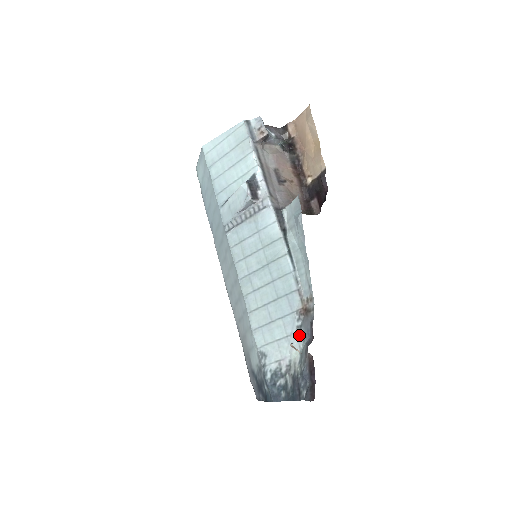
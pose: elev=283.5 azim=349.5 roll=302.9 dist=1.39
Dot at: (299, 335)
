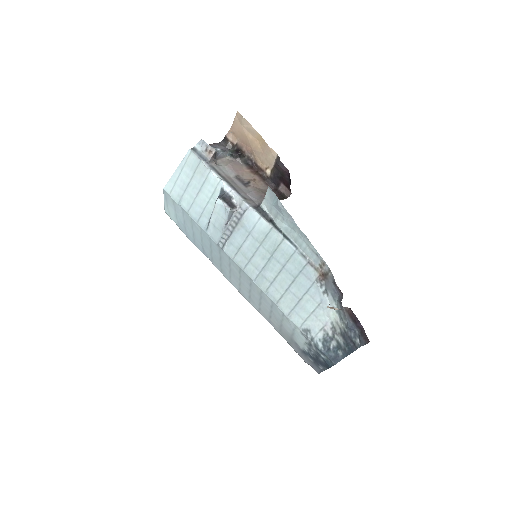
Dot at: (328, 298)
